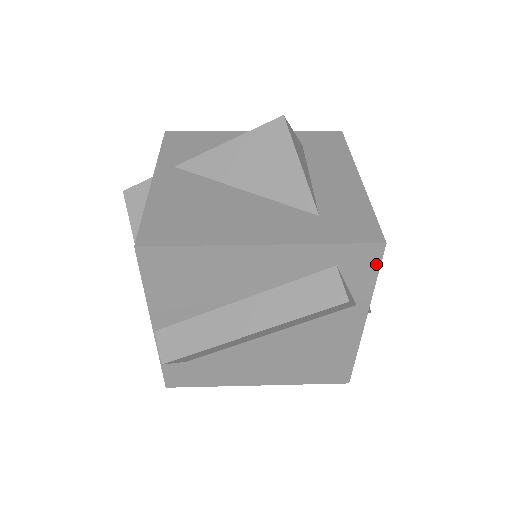
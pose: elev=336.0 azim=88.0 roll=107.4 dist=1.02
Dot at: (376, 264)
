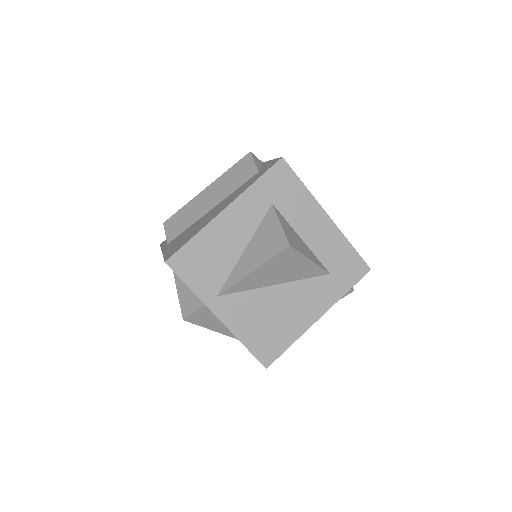
Dot at: occluded
